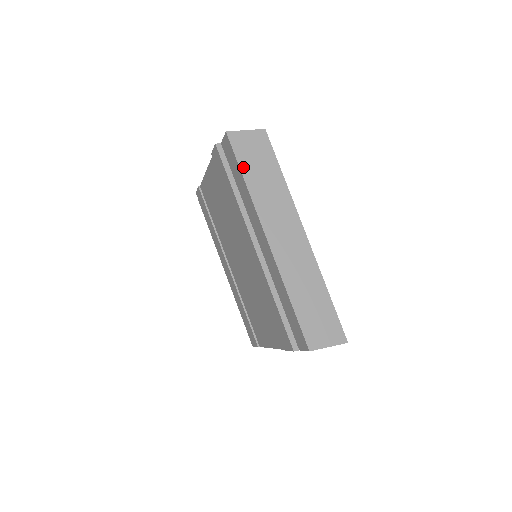
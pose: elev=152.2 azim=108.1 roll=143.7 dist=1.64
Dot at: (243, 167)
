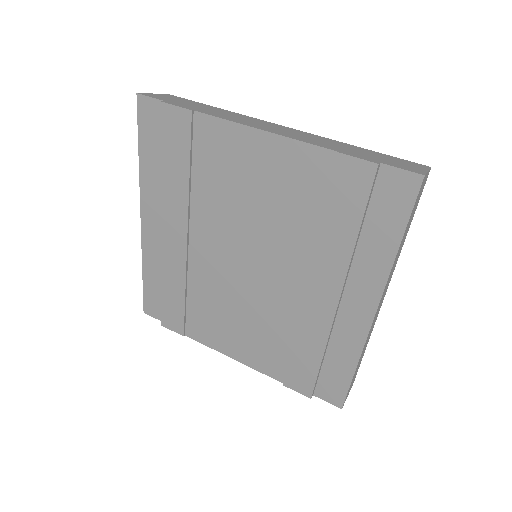
Dot at: occluded
